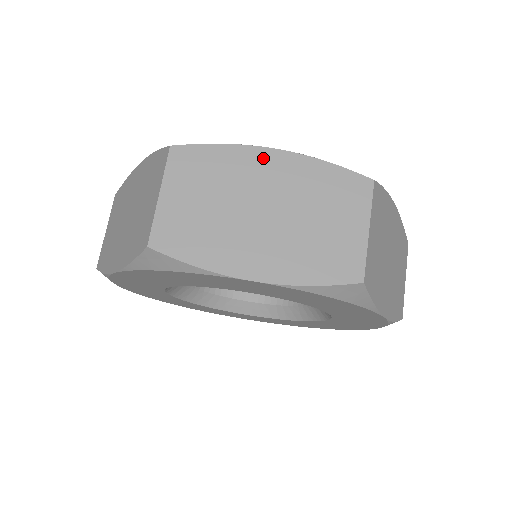
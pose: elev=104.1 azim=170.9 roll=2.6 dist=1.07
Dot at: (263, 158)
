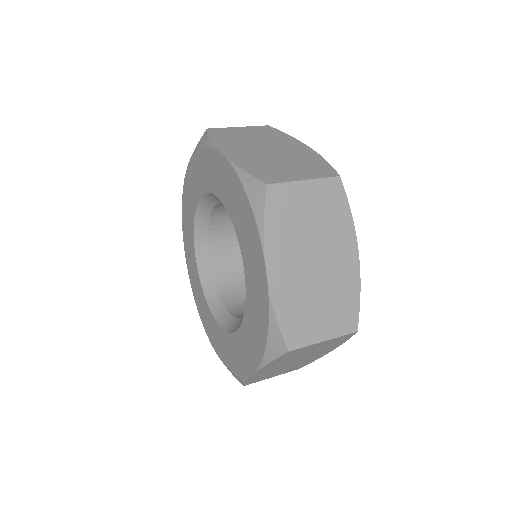
Dot at: occluded
